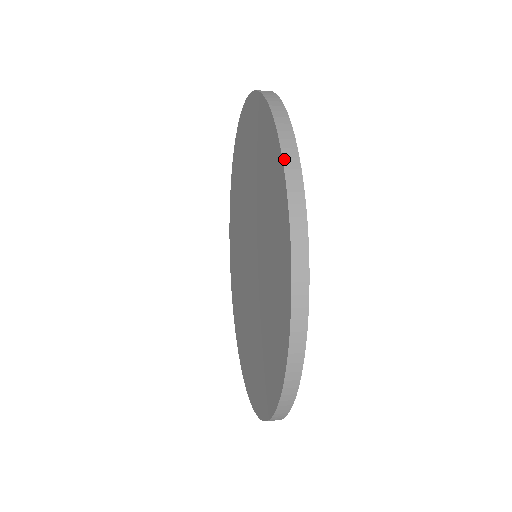
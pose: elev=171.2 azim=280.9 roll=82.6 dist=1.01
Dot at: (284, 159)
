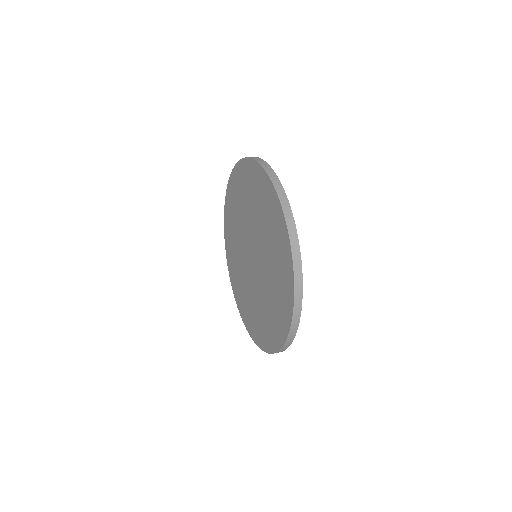
Dot at: (266, 170)
